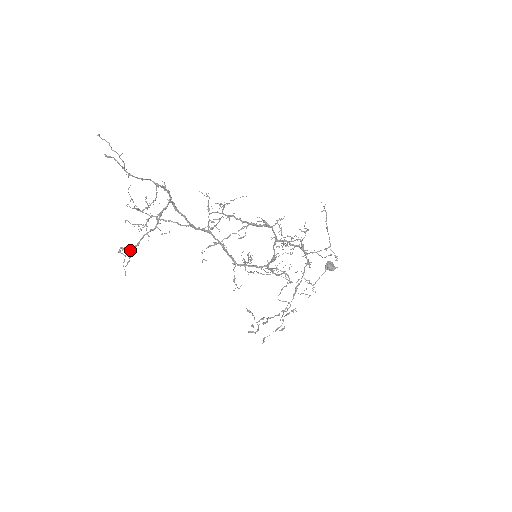
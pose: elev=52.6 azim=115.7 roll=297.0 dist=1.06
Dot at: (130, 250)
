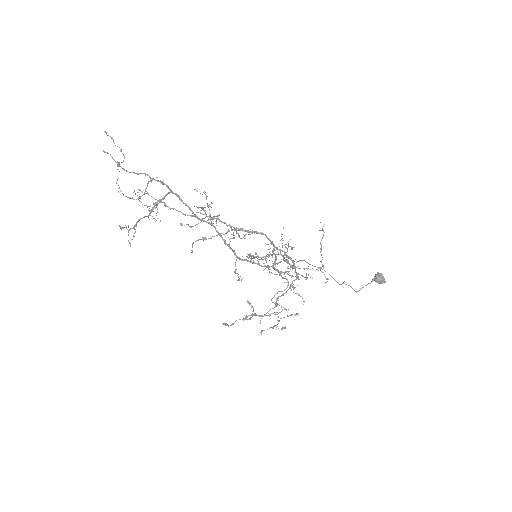
Dot at: (132, 228)
